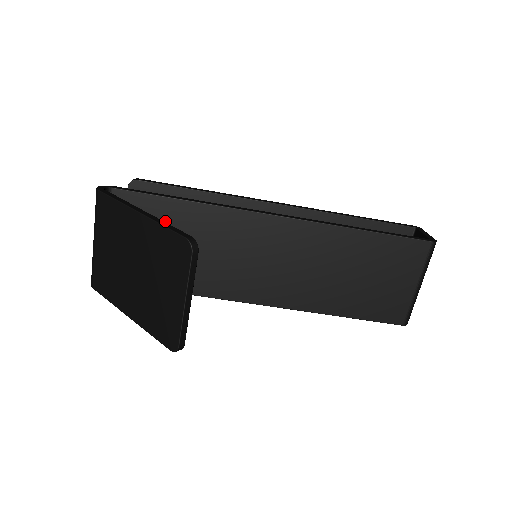
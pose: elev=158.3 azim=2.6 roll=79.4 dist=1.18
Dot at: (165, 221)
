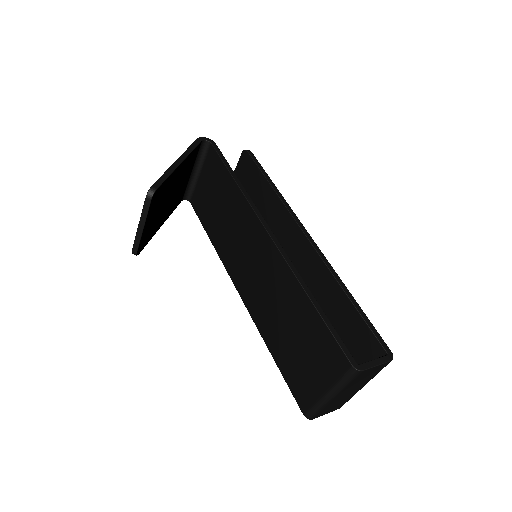
Dot at: (222, 185)
